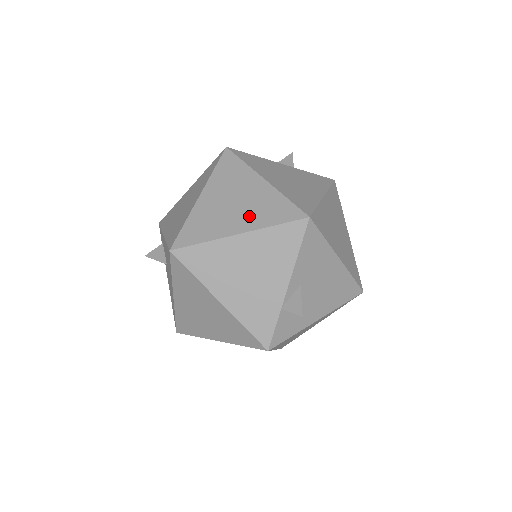
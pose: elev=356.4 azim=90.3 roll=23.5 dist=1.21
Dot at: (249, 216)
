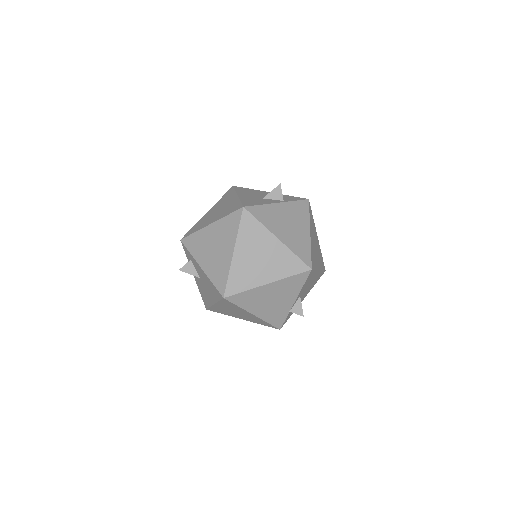
Dot at: (272, 270)
